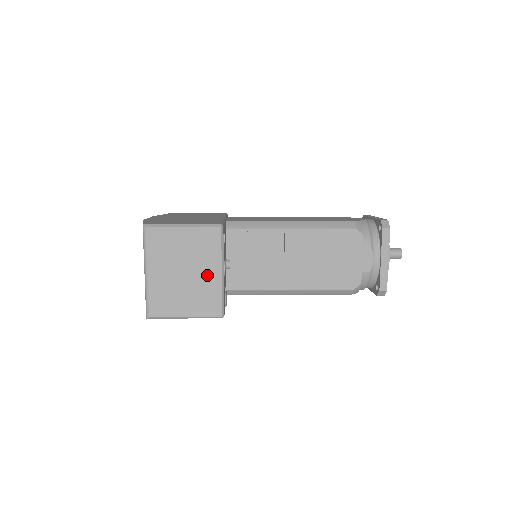
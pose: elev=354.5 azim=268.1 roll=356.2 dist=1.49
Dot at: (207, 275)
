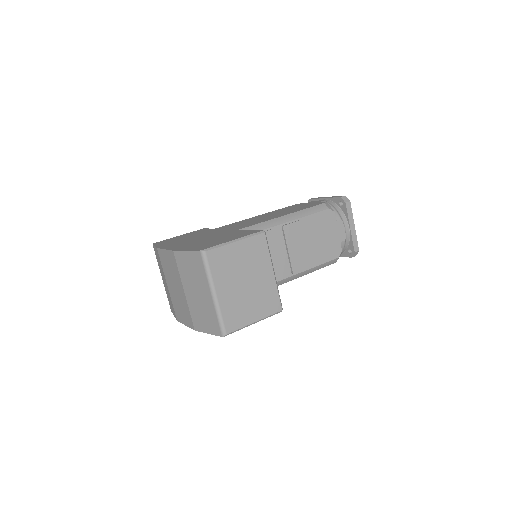
Dot at: (263, 278)
